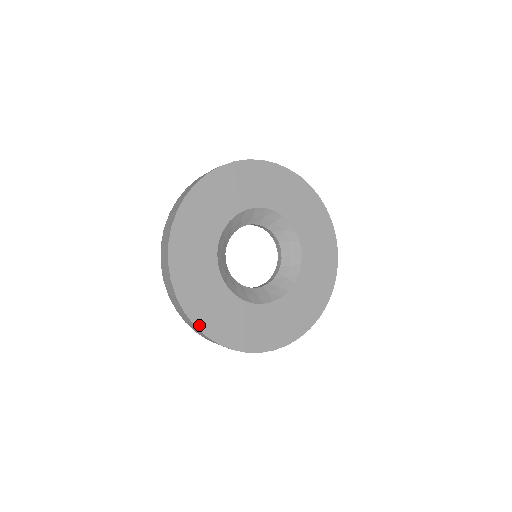
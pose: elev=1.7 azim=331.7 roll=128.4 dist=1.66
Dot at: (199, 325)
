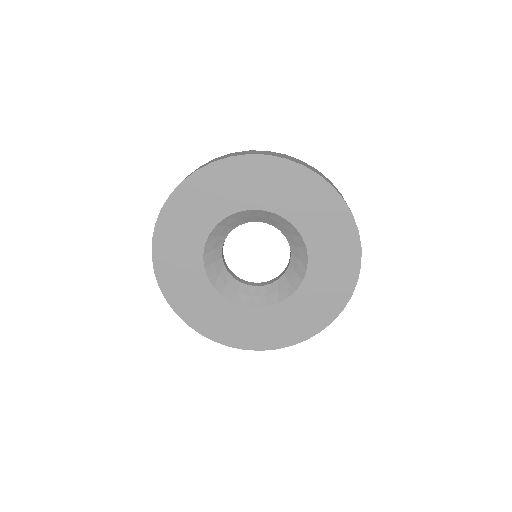
Dot at: (265, 348)
